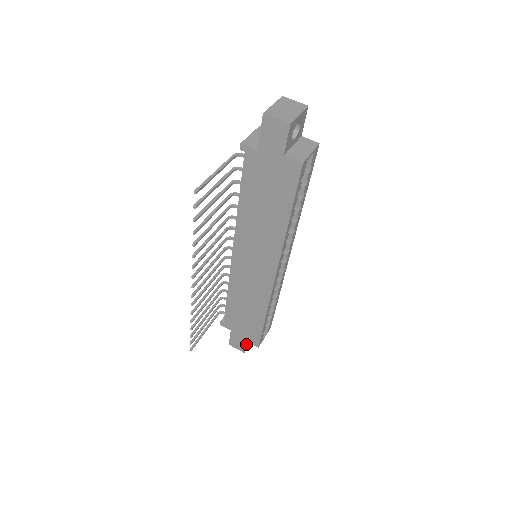
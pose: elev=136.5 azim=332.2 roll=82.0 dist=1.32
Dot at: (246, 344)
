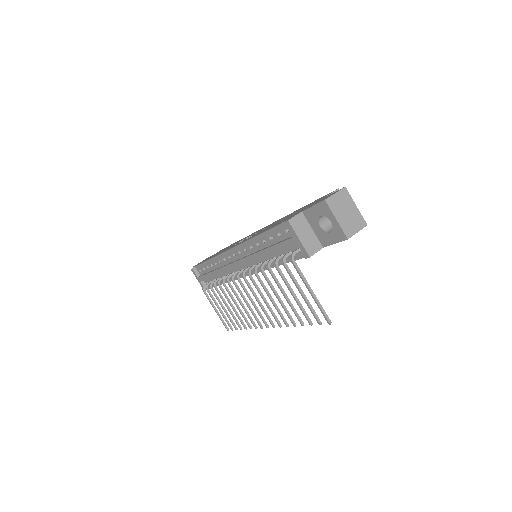
Dot at: occluded
